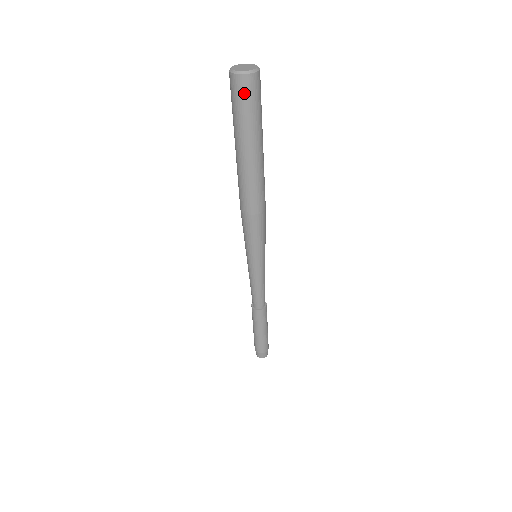
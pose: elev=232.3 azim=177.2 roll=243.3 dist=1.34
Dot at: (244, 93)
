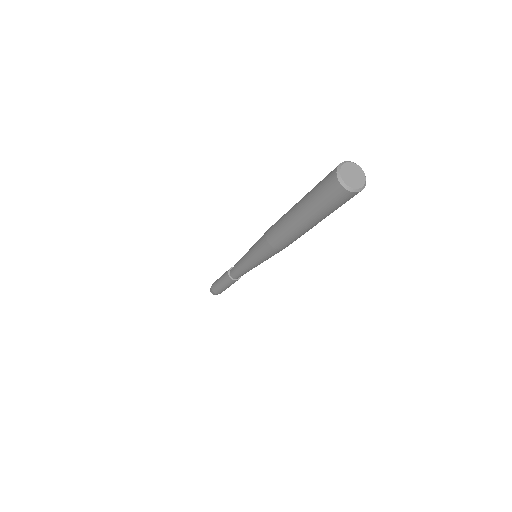
Dot at: (336, 198)
